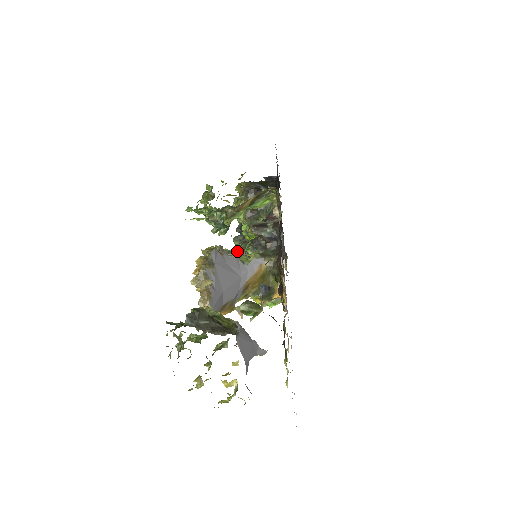
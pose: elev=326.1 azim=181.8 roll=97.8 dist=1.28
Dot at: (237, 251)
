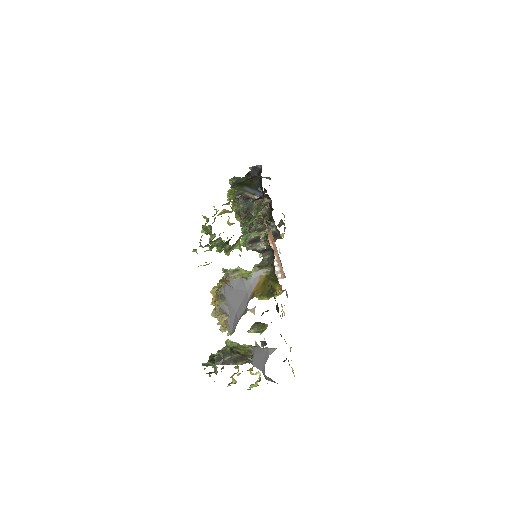
Dot at: (240, 226)
